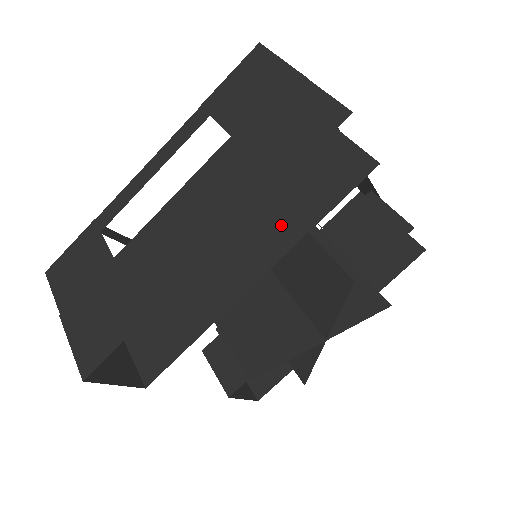
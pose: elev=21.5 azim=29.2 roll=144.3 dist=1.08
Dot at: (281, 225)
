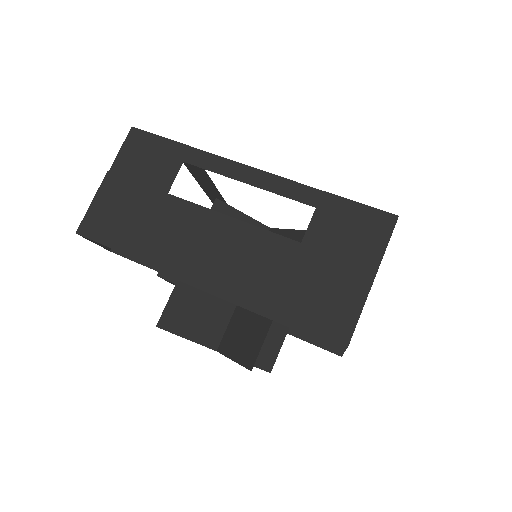
Dot at: occluded
